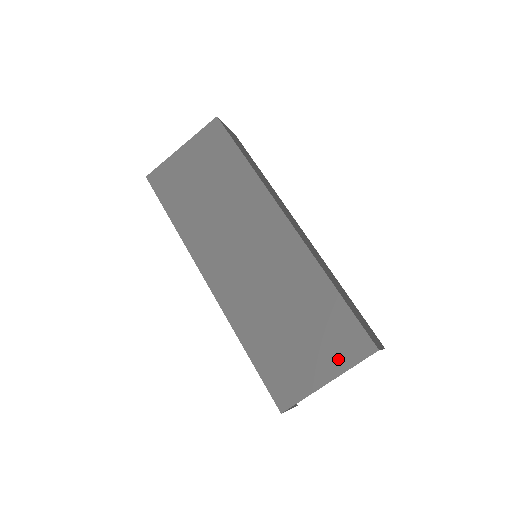
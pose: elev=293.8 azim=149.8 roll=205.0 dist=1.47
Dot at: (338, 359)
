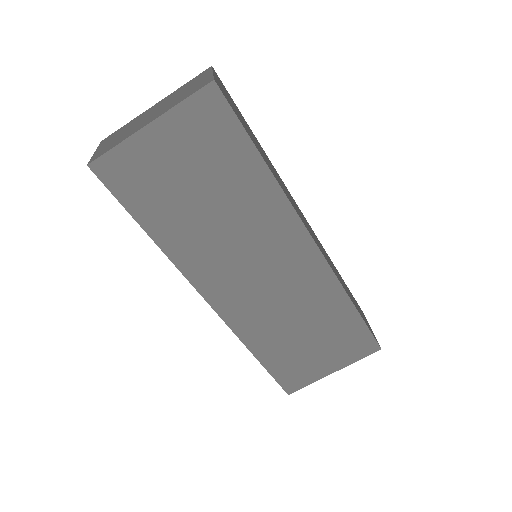
Dot at: (345, 357)
